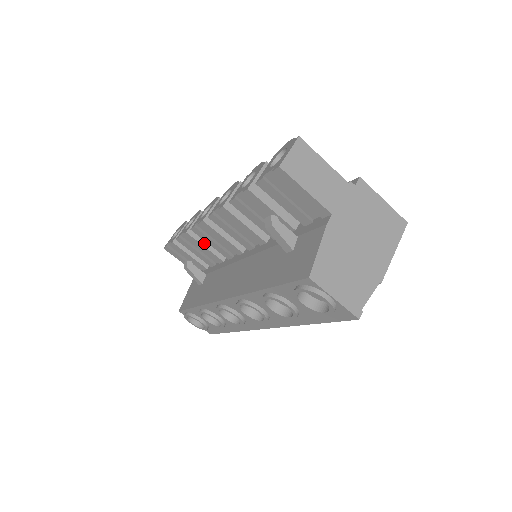
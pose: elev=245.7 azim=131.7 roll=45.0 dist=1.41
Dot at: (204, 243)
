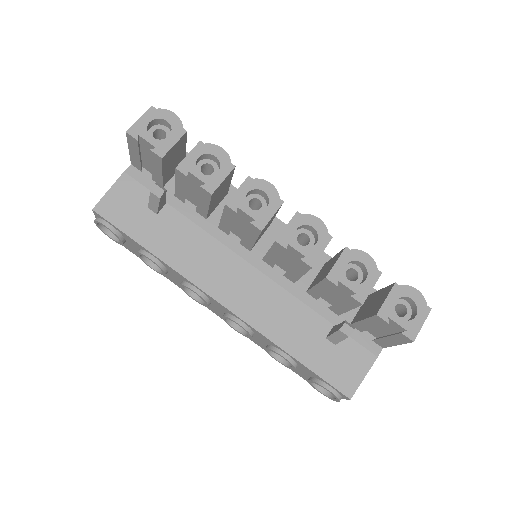
Dot at: (211, 203)
